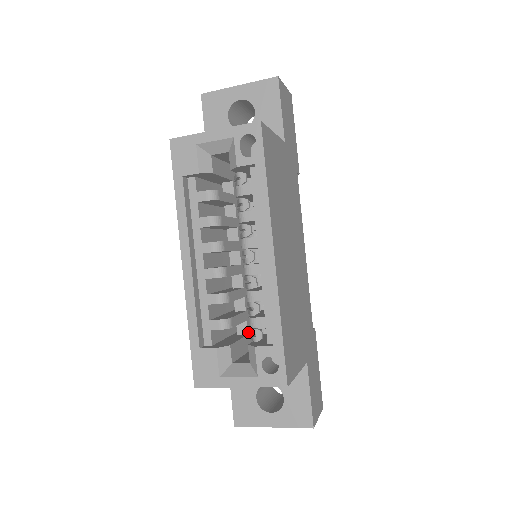
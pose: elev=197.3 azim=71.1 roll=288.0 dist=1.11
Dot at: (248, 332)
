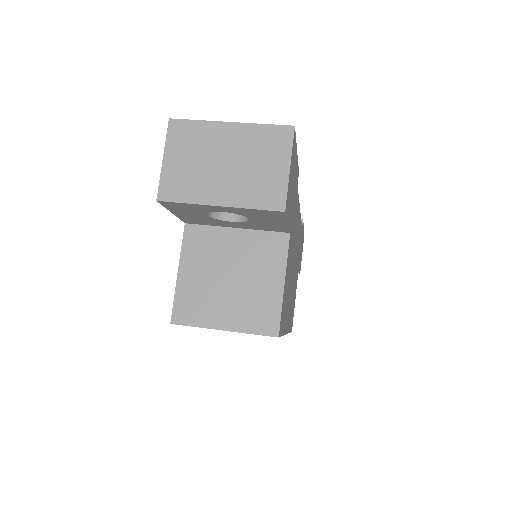
Dot at: occluded
